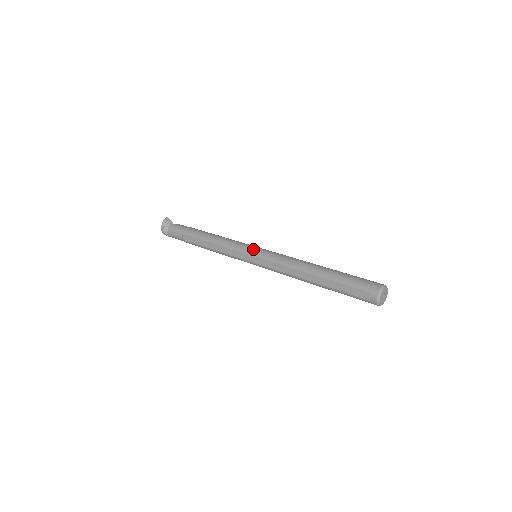
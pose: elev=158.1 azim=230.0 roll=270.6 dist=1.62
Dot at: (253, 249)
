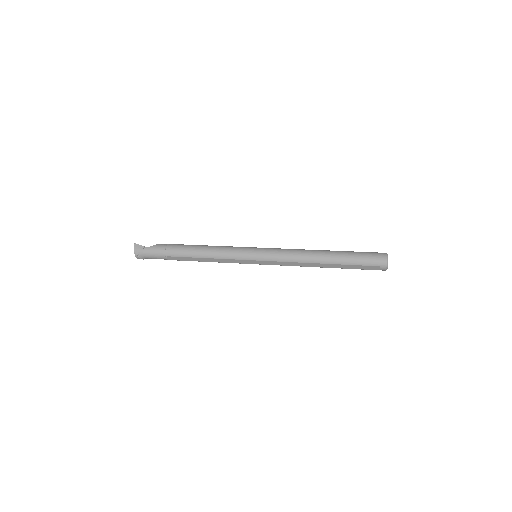
Dot at: (254, 254)
